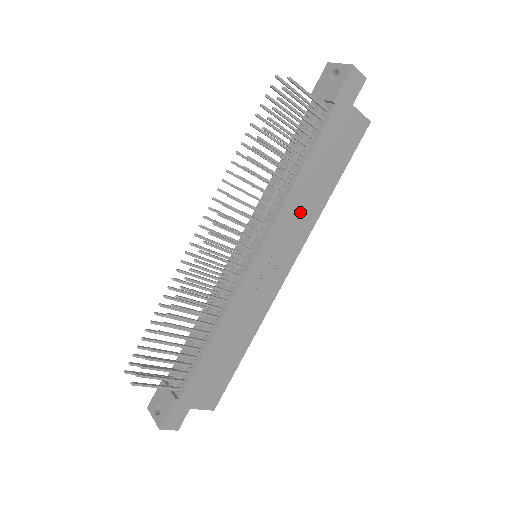
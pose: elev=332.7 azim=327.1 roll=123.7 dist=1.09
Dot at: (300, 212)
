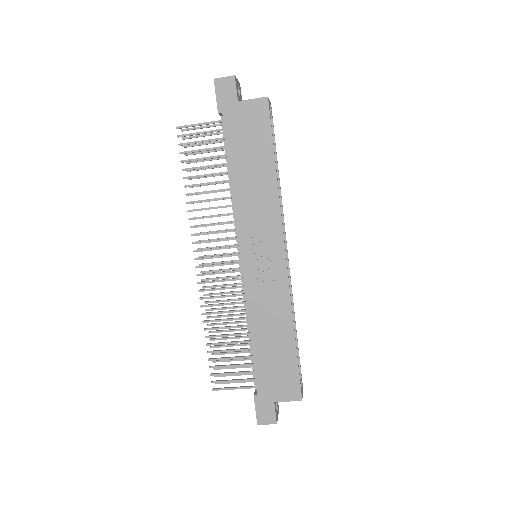
Dot at: (256, 204)
